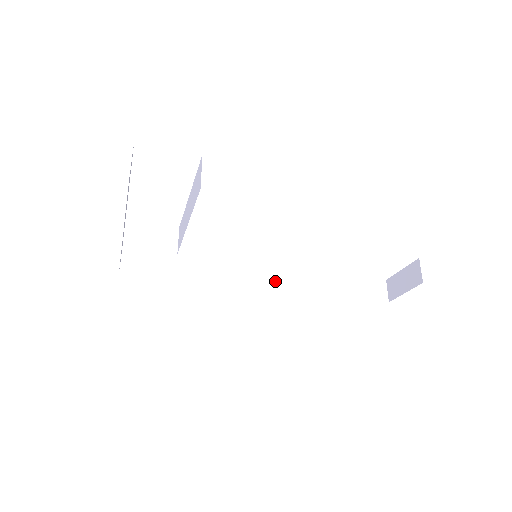
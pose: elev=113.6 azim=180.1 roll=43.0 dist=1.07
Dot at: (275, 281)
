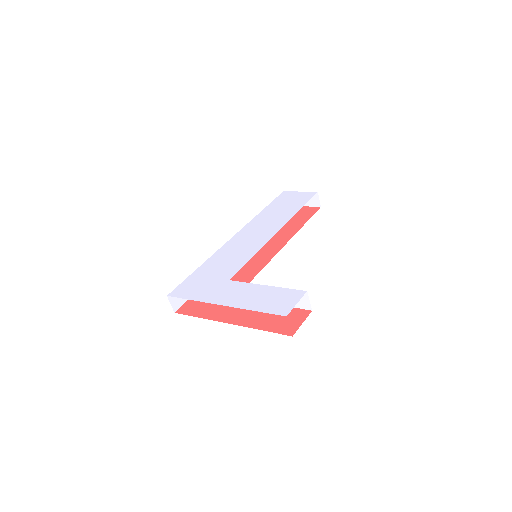
Dot at: occluded
